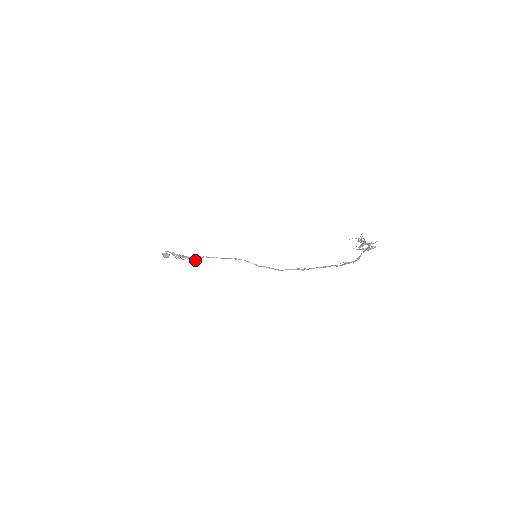
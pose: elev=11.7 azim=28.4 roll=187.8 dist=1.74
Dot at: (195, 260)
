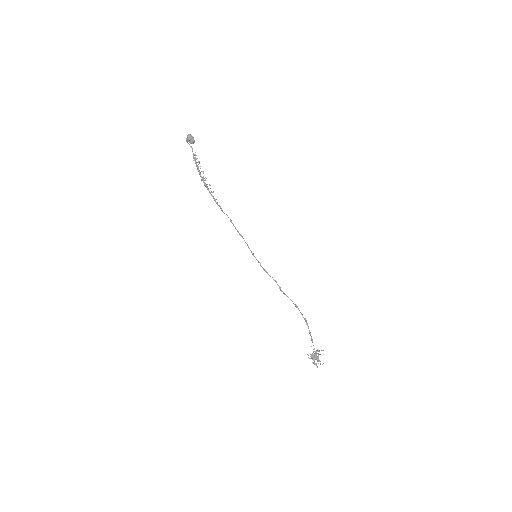
Dot at: occluded
